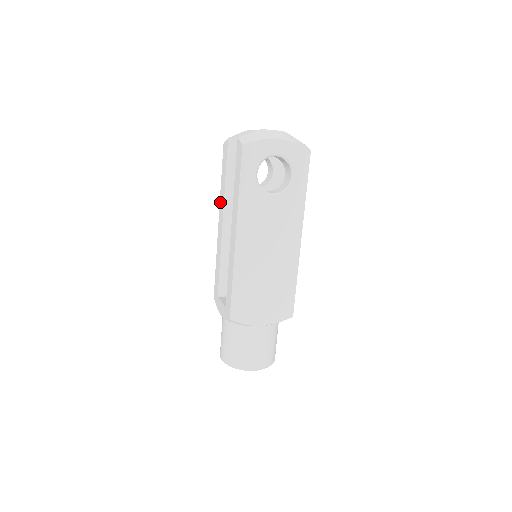
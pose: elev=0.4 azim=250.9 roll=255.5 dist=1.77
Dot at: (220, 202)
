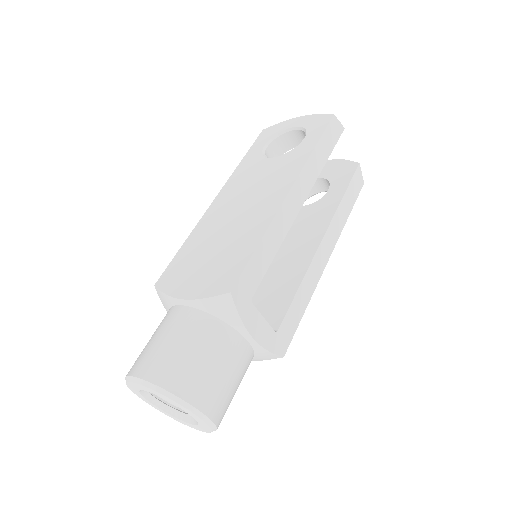
Dot at: occluded
